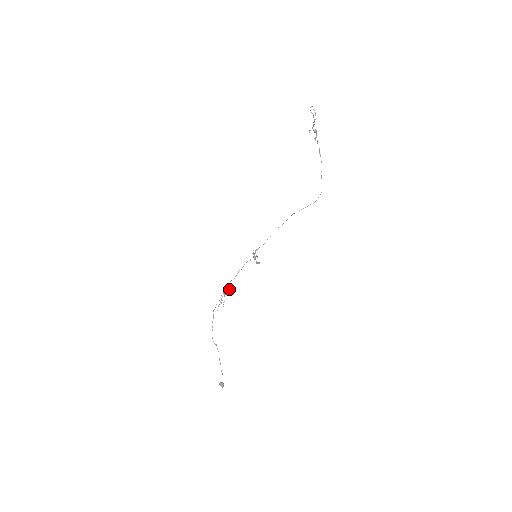
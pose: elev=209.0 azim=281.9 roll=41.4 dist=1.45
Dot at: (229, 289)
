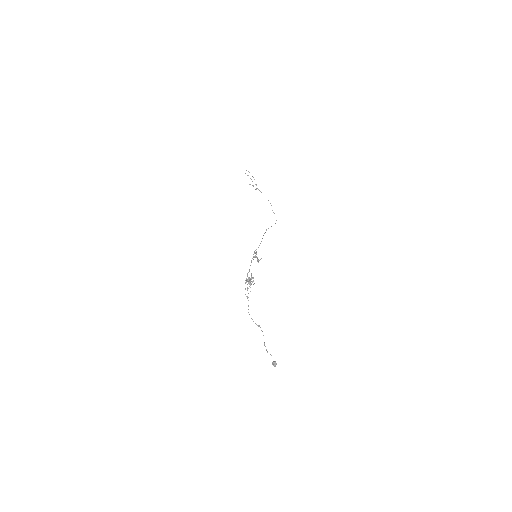
Dot at: (248, 280)
